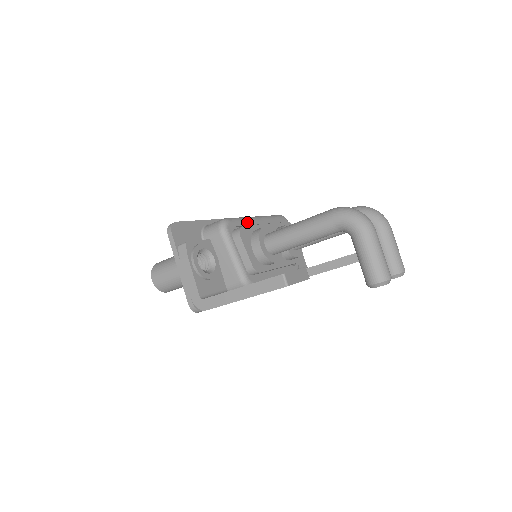
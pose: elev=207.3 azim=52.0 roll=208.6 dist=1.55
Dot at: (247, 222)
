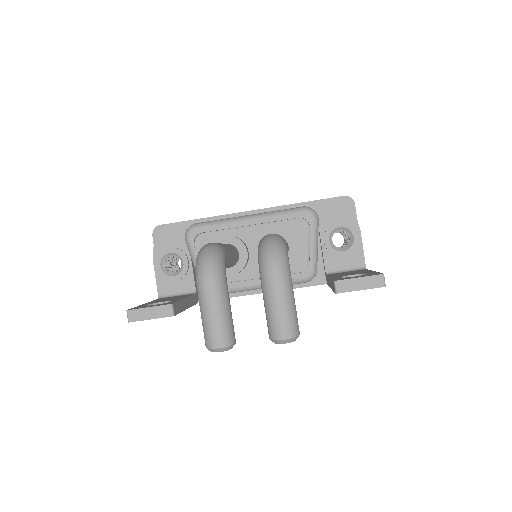
Dot at: (224, 225)
